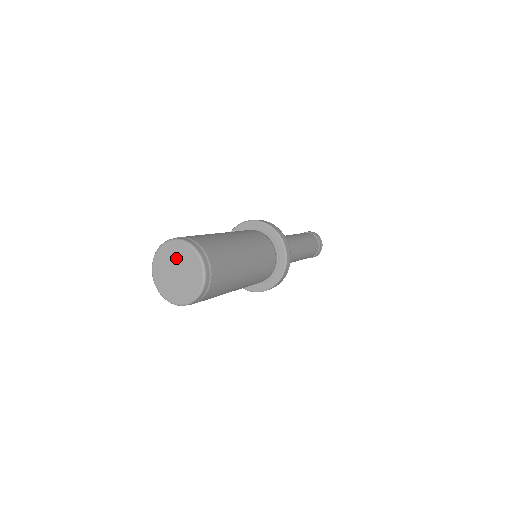
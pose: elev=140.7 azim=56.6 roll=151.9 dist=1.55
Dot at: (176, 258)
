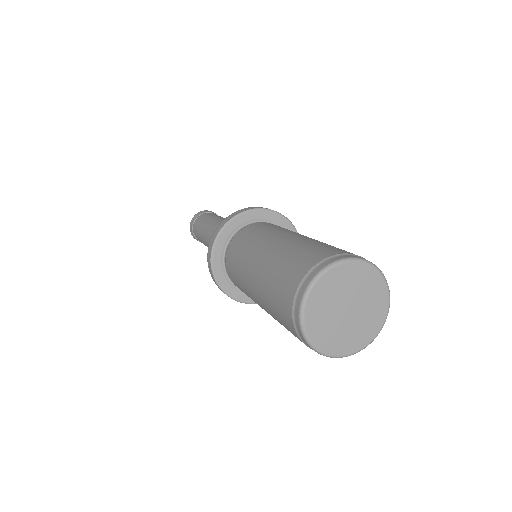
Dot at: (339, 292)
